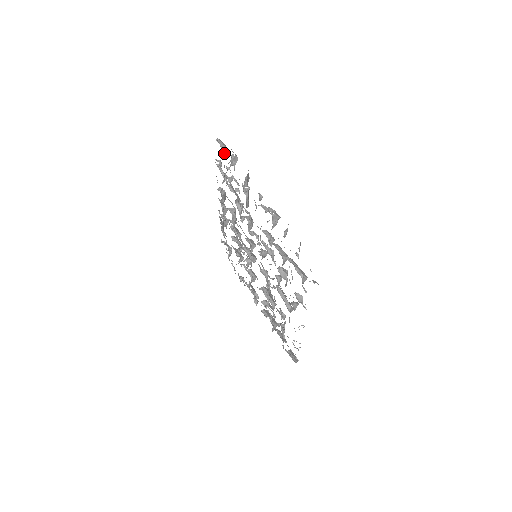
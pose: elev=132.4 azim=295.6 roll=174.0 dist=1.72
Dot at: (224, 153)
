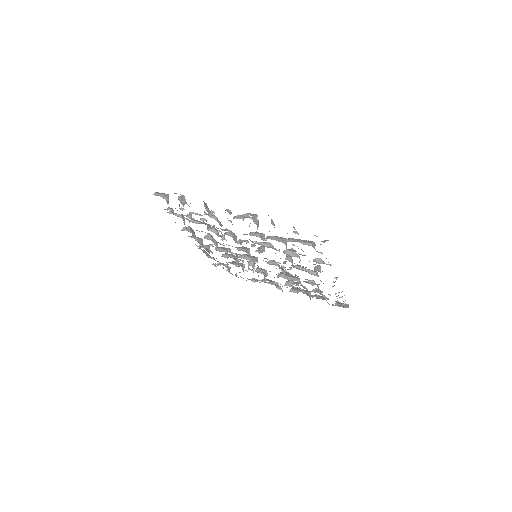
Dot at: (168, 200)
